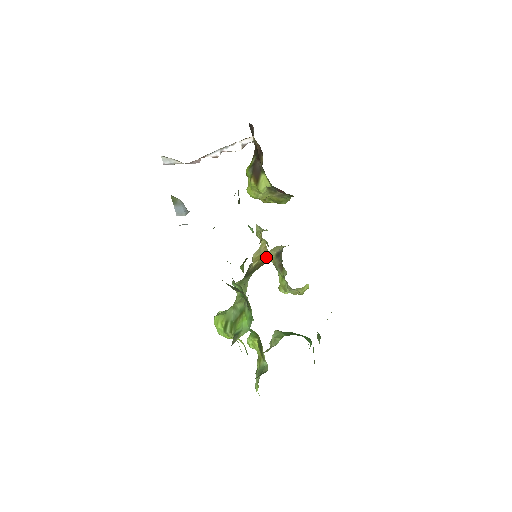
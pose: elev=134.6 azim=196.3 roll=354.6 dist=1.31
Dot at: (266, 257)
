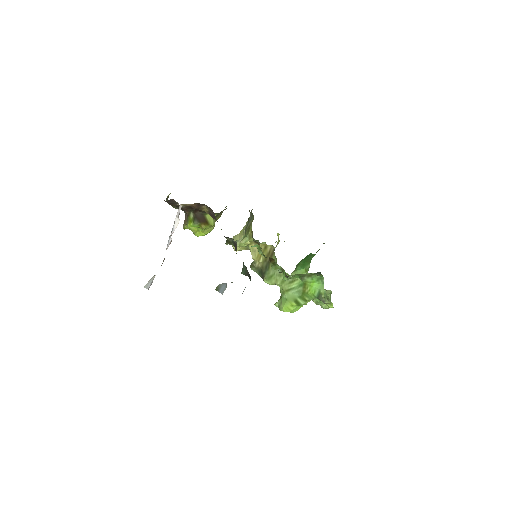
Dot at: (268, 248)
